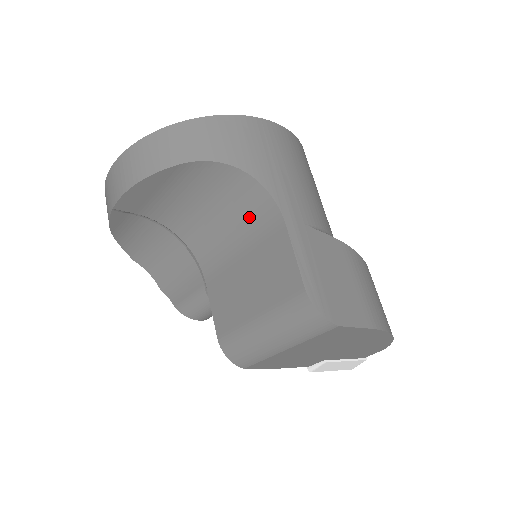
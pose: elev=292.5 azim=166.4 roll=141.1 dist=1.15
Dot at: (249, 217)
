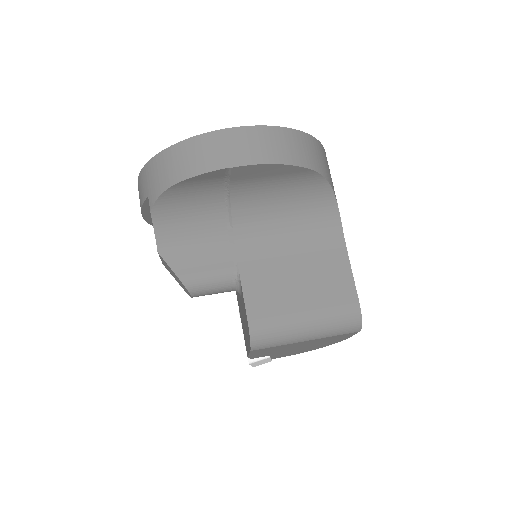
Dot at: (314, 231)
